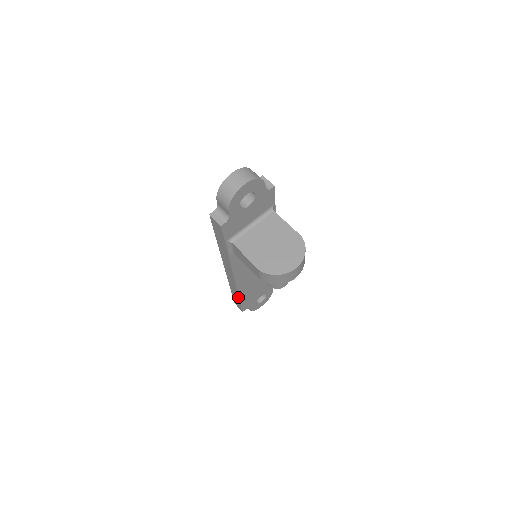
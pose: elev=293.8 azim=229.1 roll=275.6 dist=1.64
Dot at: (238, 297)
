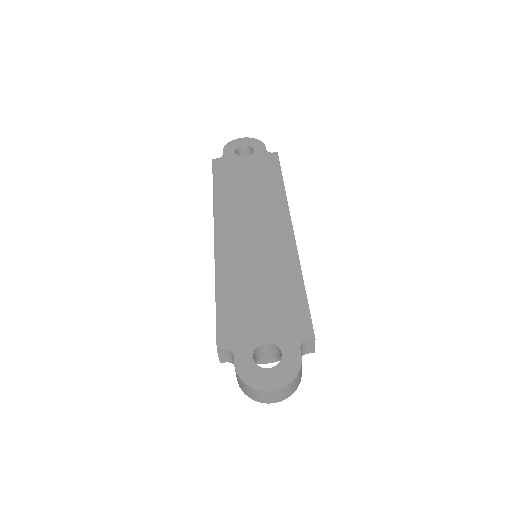
Dot at: occluded
